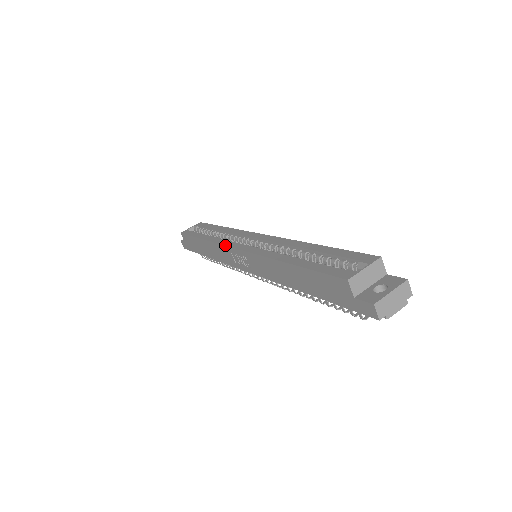
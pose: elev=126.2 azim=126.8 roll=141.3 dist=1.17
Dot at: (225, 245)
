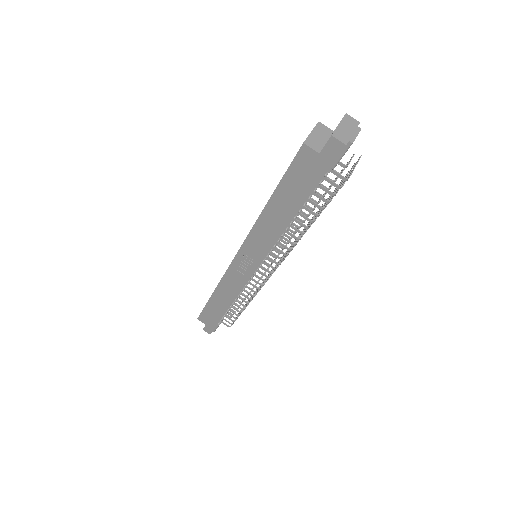
Dot at: occluded
